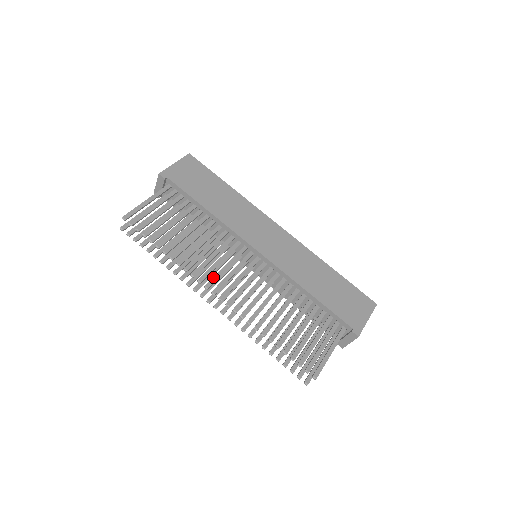
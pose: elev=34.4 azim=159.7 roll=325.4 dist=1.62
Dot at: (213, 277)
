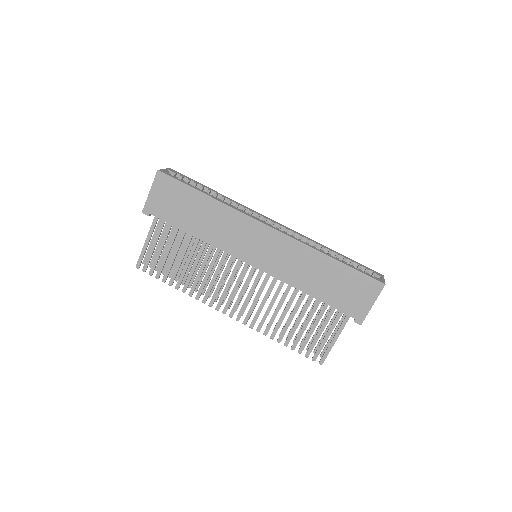
Dot at: (219, 299)
